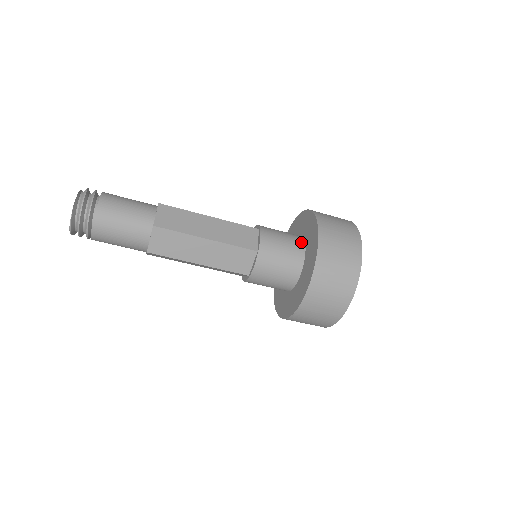
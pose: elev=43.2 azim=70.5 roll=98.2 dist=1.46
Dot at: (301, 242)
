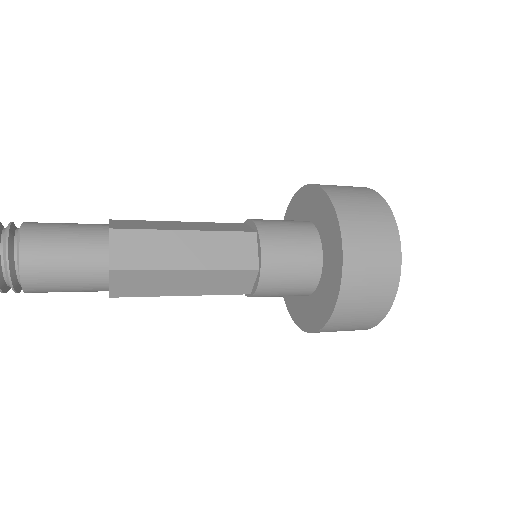
Dot at: (314, 281)
